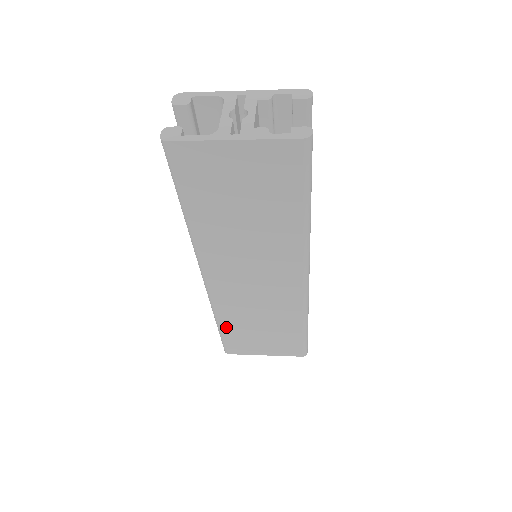
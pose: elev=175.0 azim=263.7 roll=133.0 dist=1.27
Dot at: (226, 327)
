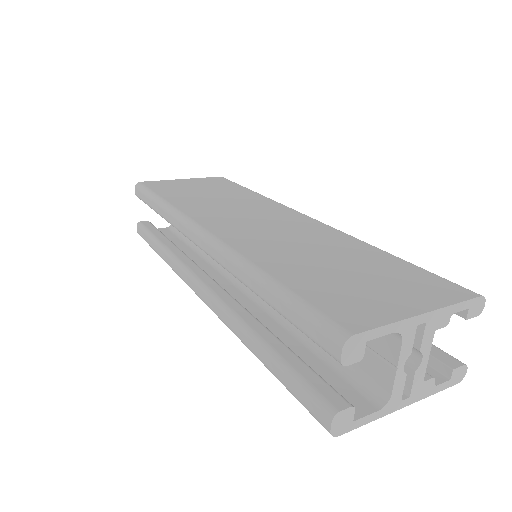
Dot at: occluded
